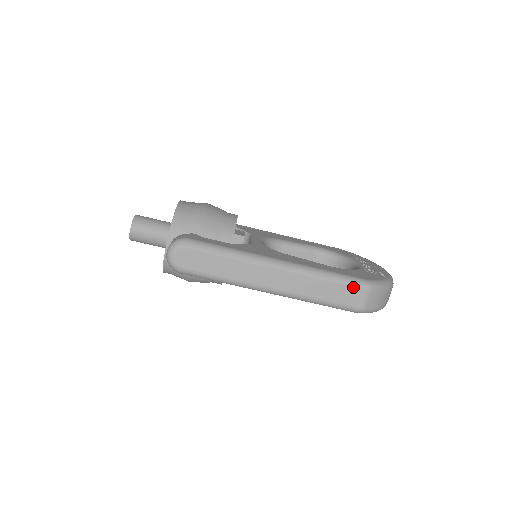
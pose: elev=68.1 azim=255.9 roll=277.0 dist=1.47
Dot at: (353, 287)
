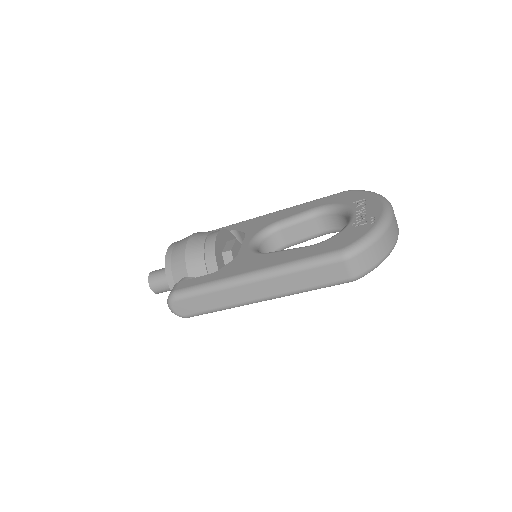
Dot at: (330, 265)
